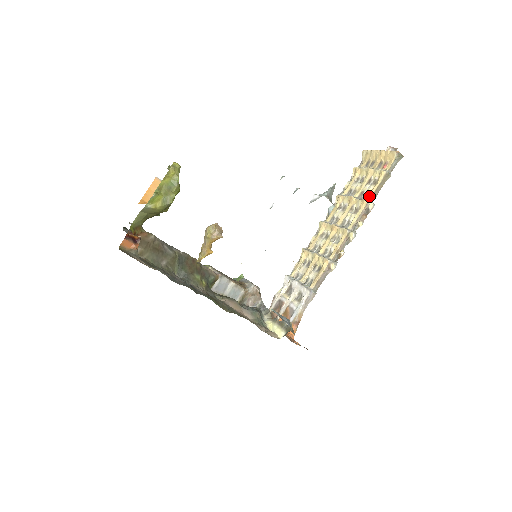
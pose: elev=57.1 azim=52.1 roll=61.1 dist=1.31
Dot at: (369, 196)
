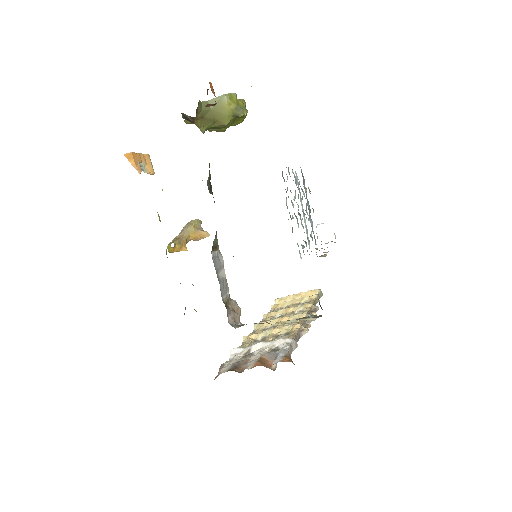
Dot at: occluded
